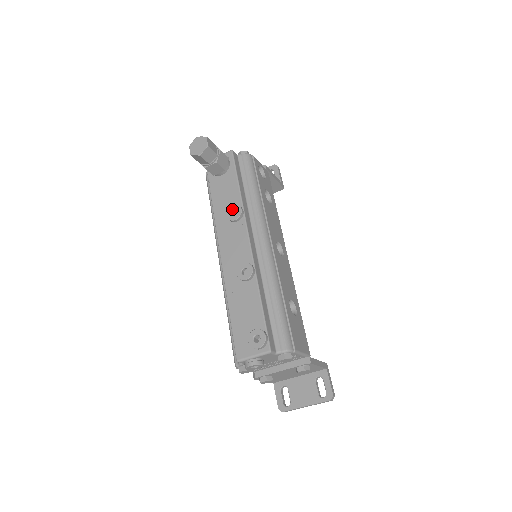
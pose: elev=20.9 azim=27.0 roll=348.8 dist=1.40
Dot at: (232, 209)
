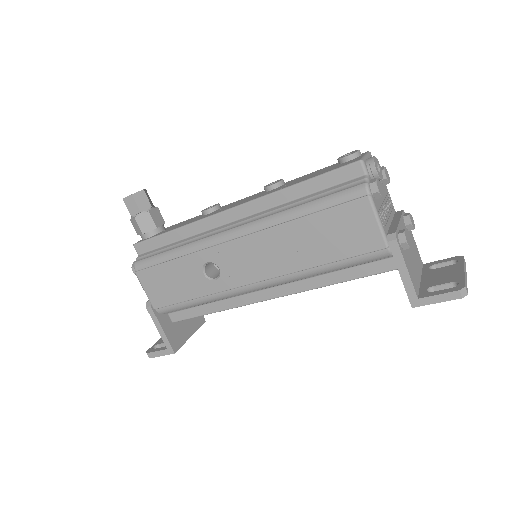
Dot at: (205, 209)
